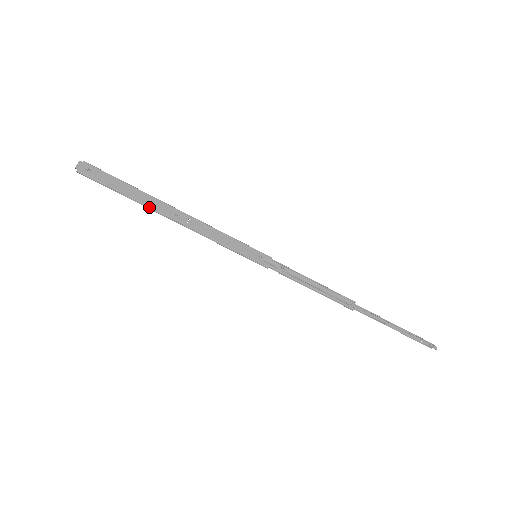
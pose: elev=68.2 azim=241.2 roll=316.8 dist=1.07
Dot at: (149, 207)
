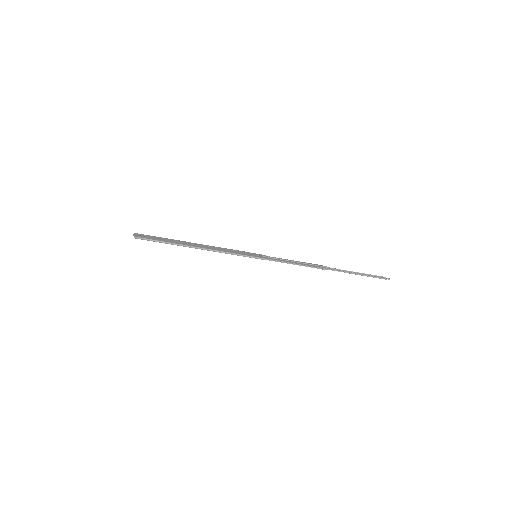
Dot at: (183, 245)
